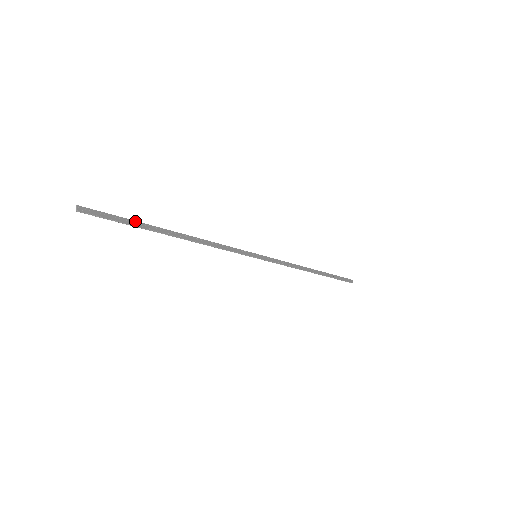
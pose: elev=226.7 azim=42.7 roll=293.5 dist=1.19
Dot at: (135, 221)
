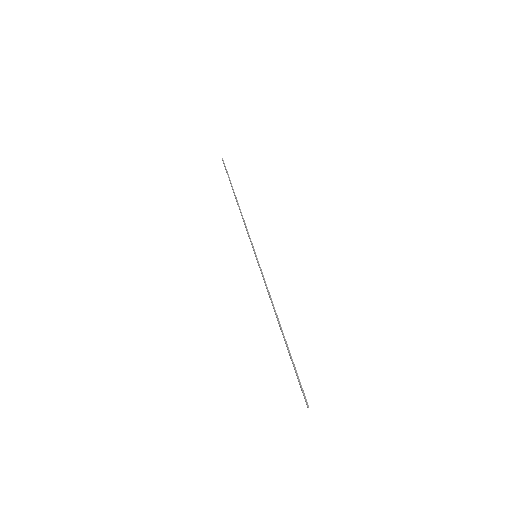
Dot at: occluded
